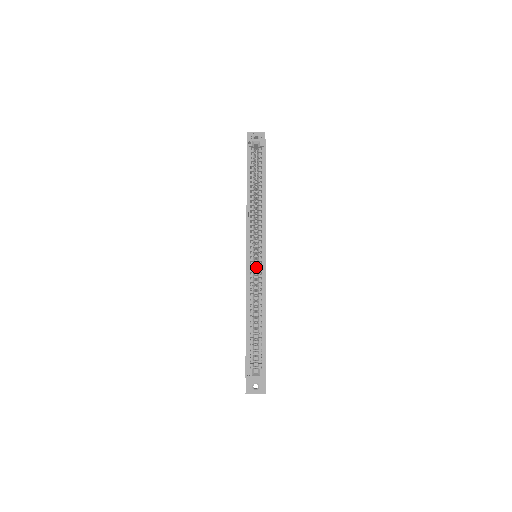
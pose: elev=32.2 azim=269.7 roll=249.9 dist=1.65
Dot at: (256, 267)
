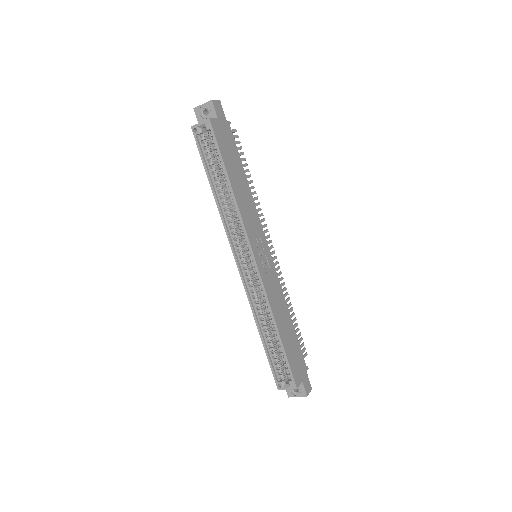
Dot at: occluded
